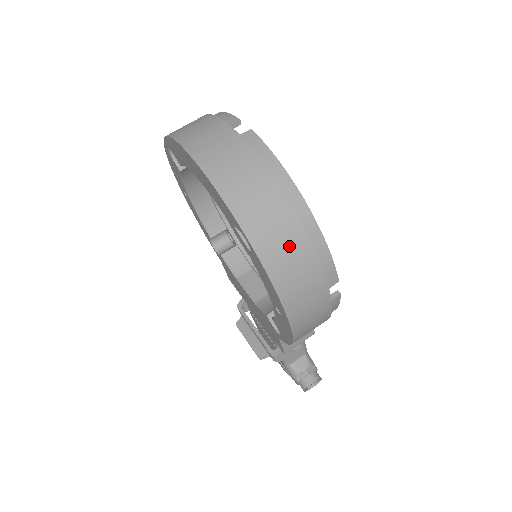
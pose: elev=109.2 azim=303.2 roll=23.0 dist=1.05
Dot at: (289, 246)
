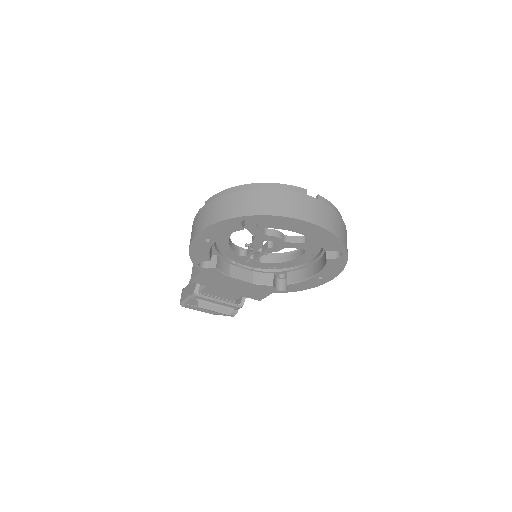
Dot at: occluded
